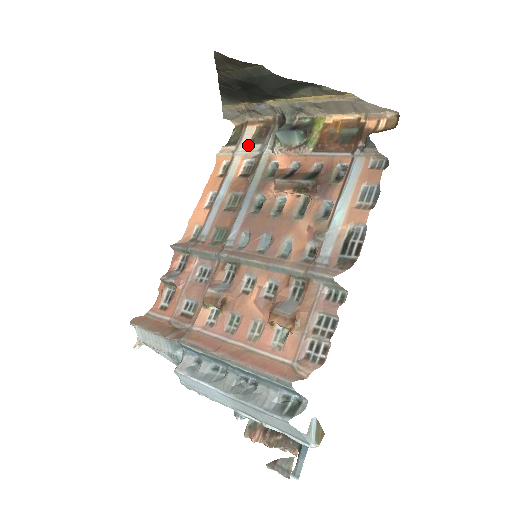
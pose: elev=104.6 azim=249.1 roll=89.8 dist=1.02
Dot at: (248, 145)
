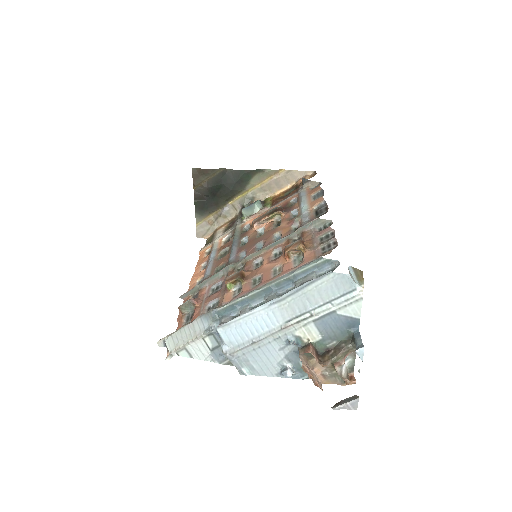
Dot at: (222, 234)
